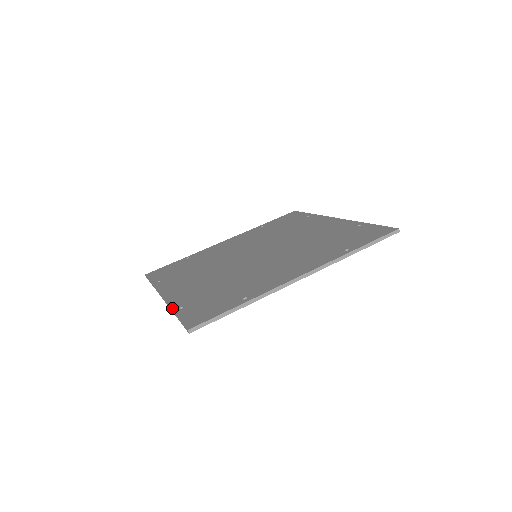
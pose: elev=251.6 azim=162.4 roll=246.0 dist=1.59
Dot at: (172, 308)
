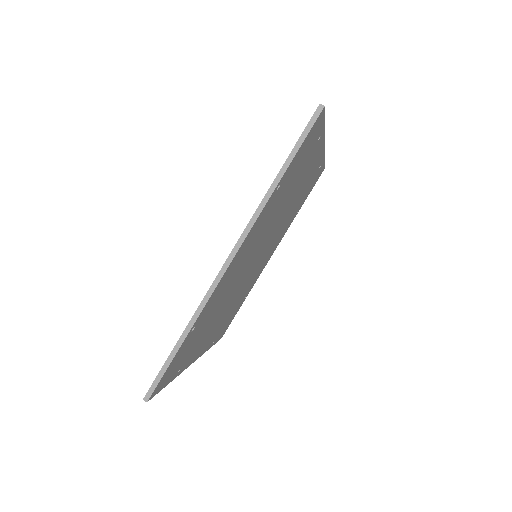
Dot at: occluded
